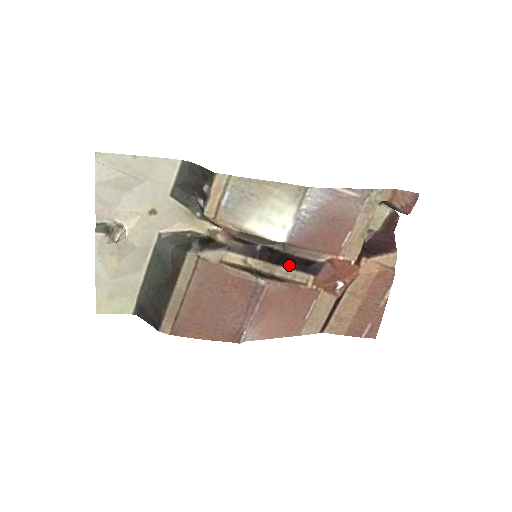
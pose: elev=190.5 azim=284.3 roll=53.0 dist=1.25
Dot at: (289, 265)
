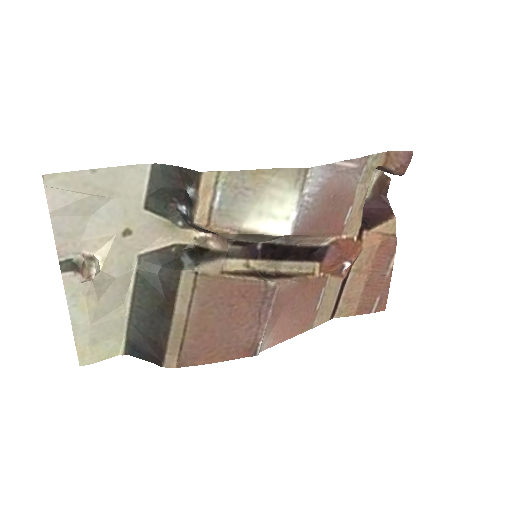
Dot at: (293, 257)
